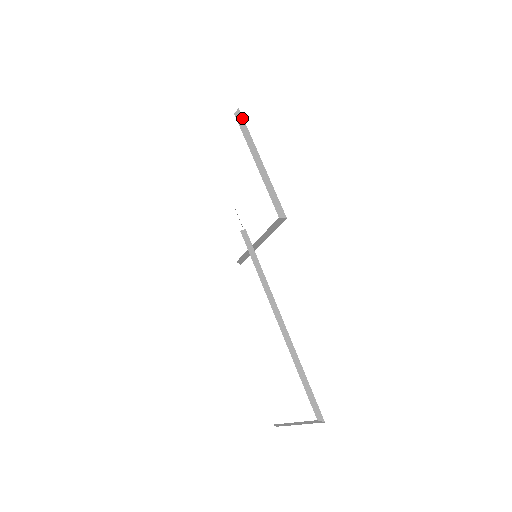
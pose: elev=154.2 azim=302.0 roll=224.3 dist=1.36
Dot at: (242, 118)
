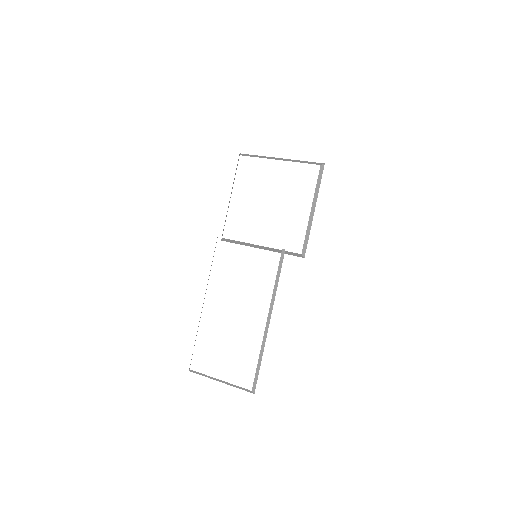
Dot at: (322, 172)
